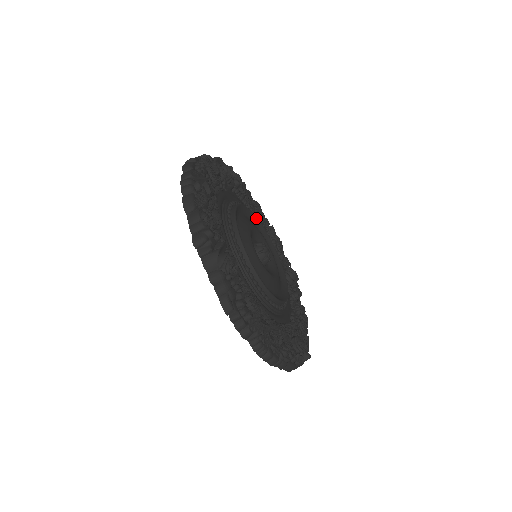
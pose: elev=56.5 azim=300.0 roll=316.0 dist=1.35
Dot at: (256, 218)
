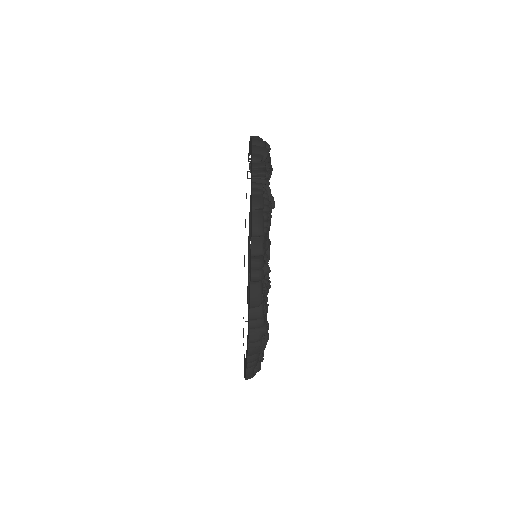
Dot at: occluded
